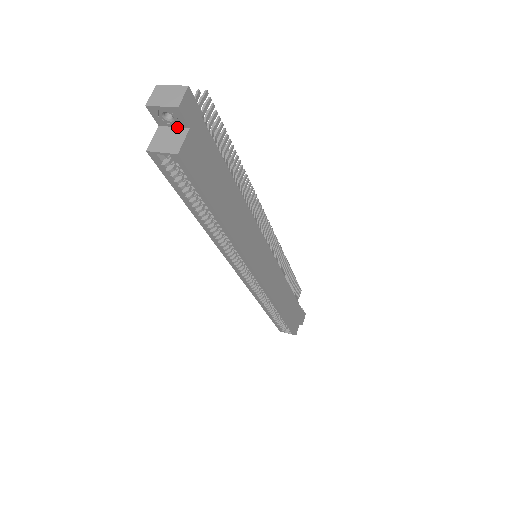
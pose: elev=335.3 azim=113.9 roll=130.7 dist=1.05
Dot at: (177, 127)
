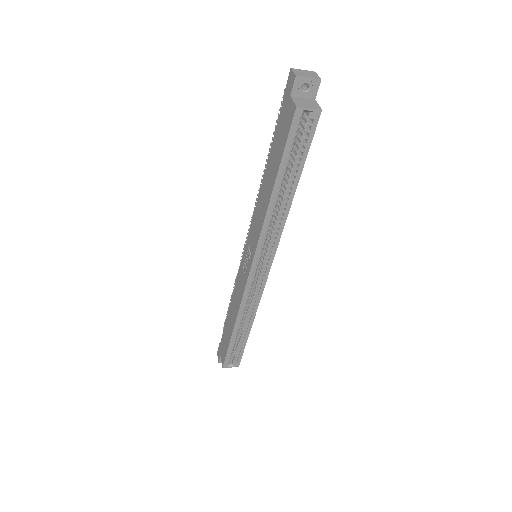
Dot at: (306, 98)
